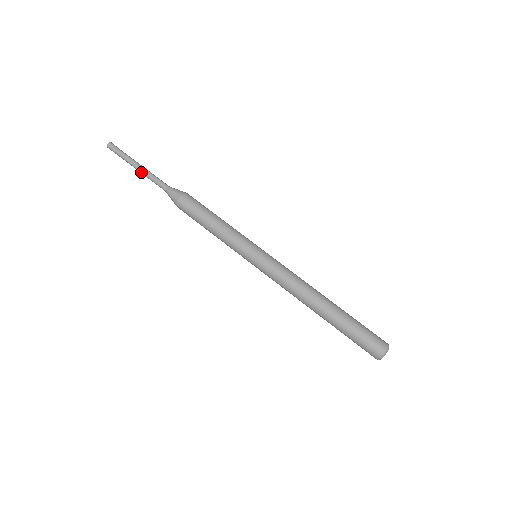
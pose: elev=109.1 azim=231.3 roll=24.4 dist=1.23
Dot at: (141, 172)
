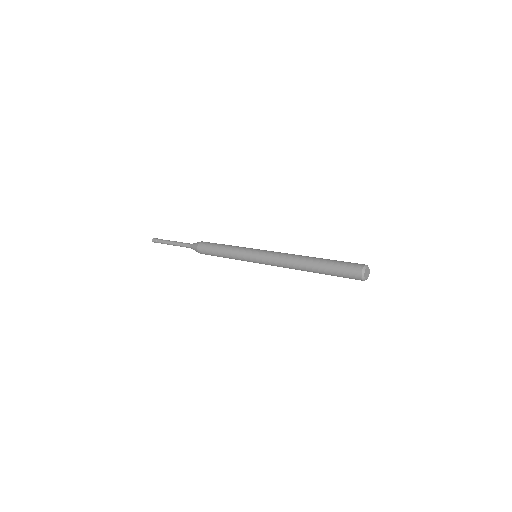
Dot at: (174, 243)
